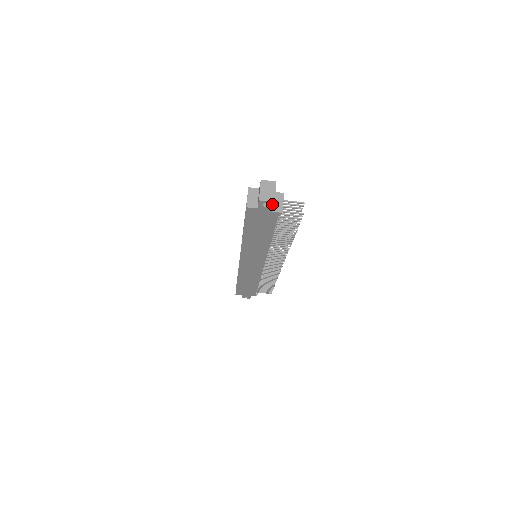
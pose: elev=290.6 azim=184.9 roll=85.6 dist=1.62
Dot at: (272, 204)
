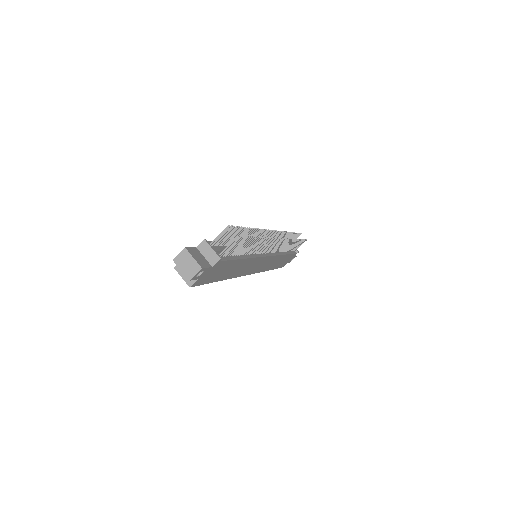
Dot at: (203, 269)
